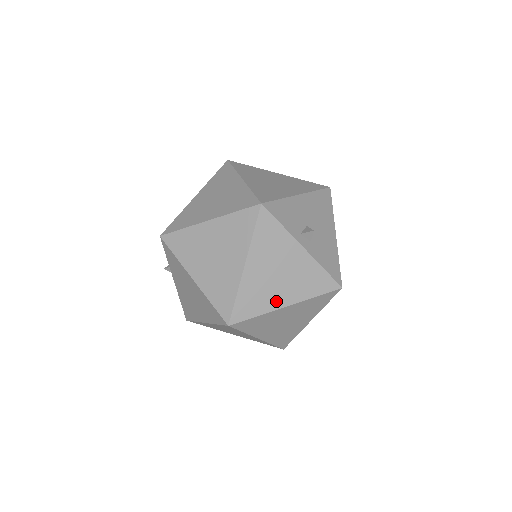
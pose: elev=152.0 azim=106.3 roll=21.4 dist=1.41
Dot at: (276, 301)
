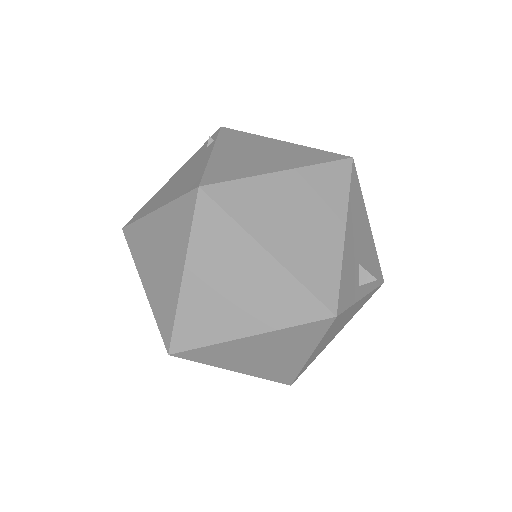
Dot at: (331, 340)
